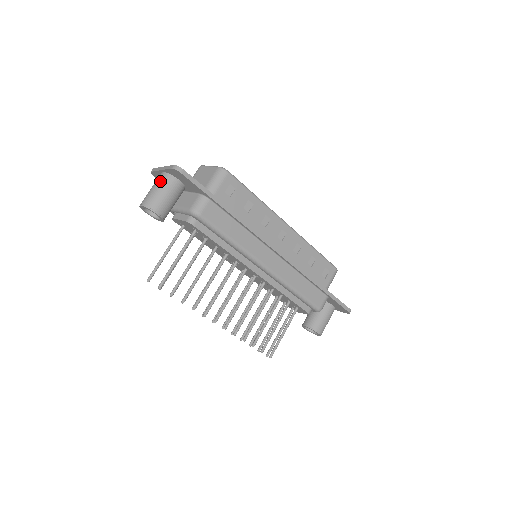
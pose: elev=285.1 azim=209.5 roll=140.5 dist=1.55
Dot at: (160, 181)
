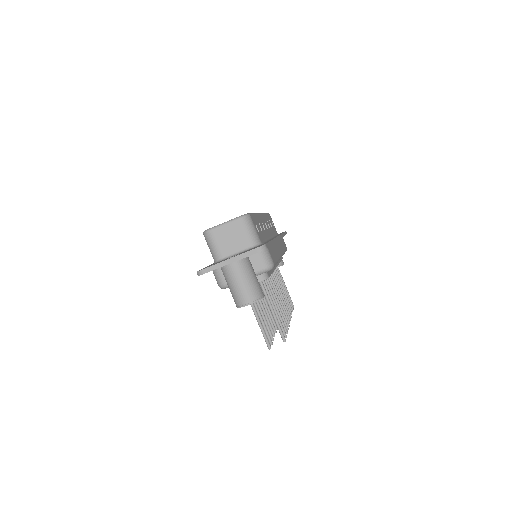
Dot at: (242, 272)
